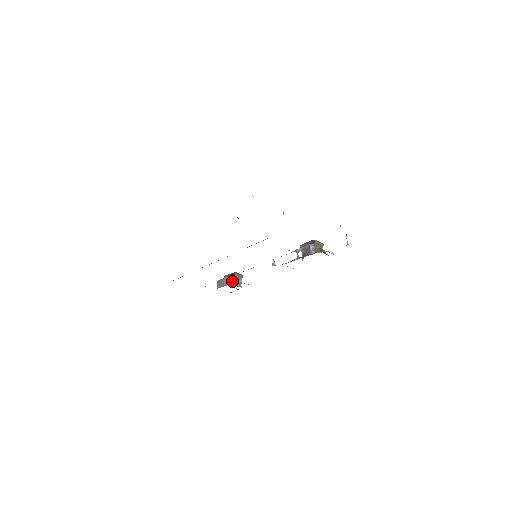
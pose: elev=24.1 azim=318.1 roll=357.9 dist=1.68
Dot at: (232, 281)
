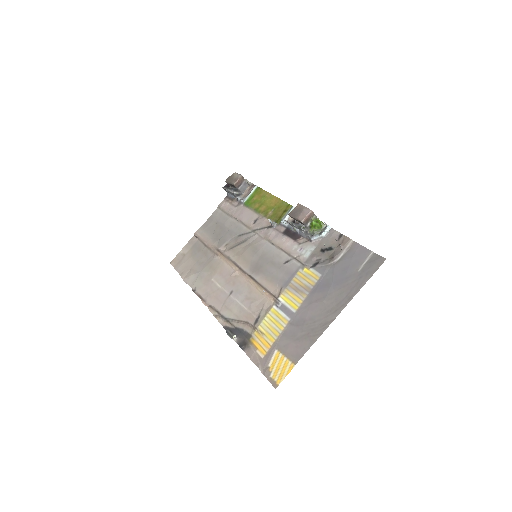
Dot at: (238, 194)
